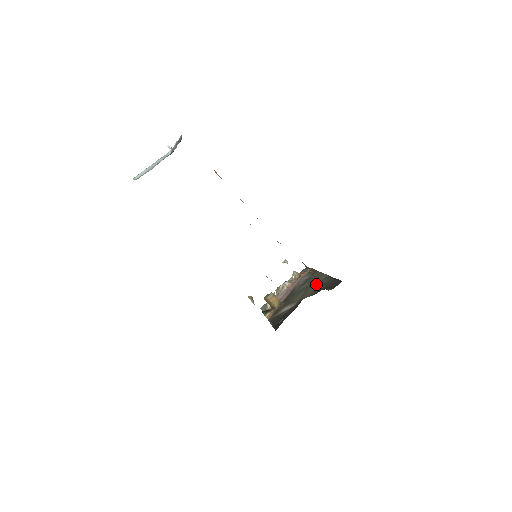
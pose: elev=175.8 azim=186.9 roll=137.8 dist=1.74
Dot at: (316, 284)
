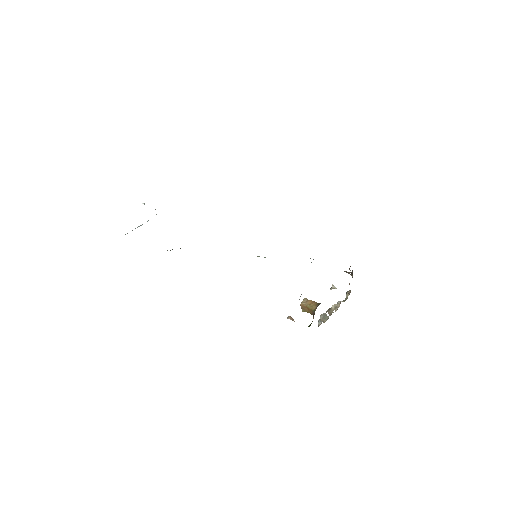
Dot at: occluded
